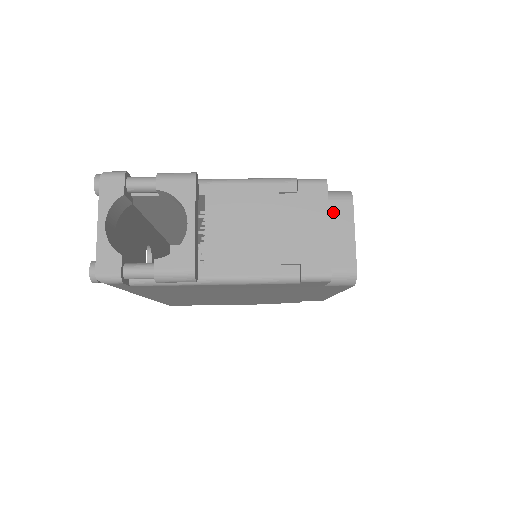
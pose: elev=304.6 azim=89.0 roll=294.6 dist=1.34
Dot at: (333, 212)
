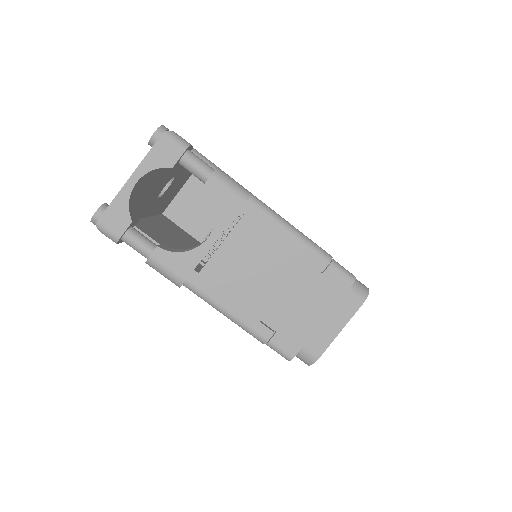
Dot at: (340, 300)
